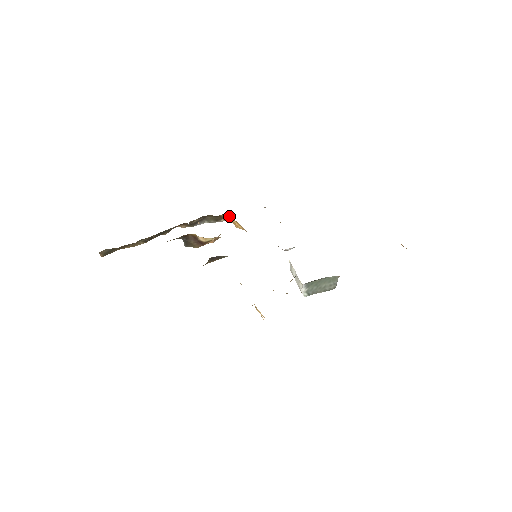
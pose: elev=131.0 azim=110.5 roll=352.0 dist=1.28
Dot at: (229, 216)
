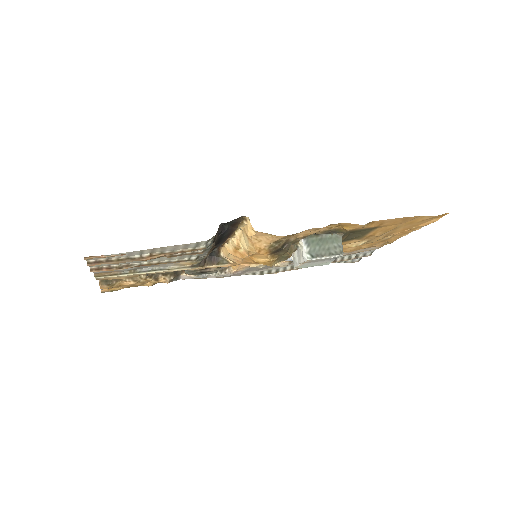
Dot at: occluded
